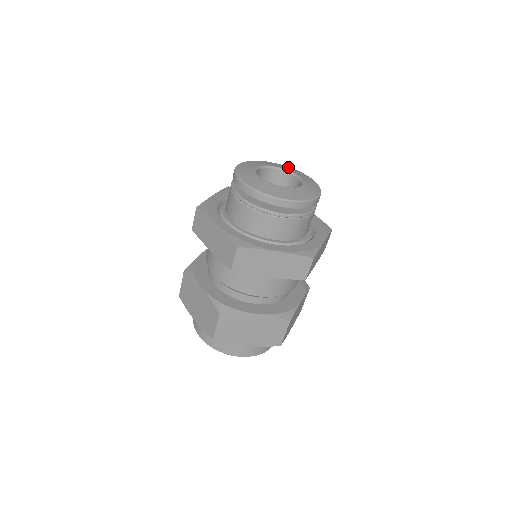
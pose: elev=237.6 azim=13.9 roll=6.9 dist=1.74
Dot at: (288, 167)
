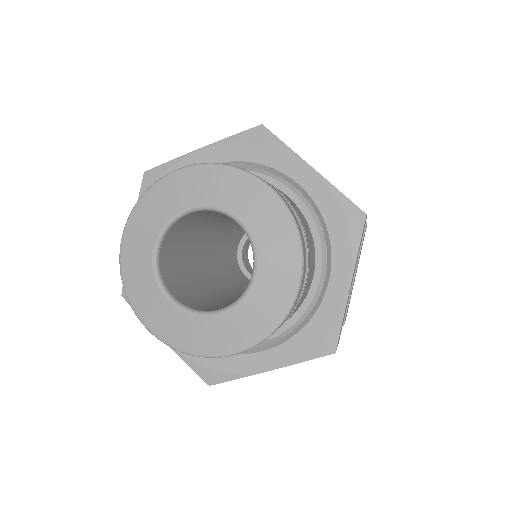
Dot at: (285, 224)
